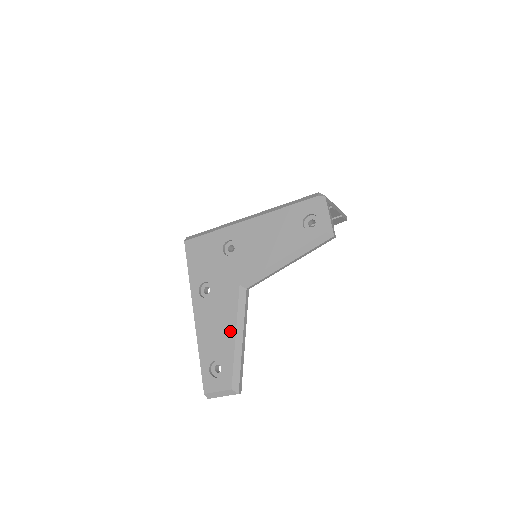
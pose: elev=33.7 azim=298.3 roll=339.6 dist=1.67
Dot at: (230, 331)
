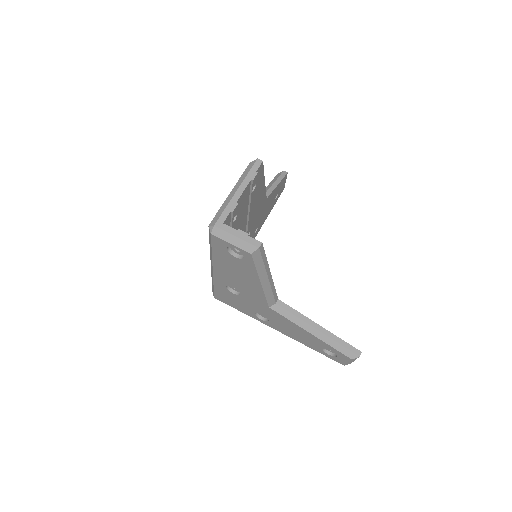
Dot at: (304, 333)
